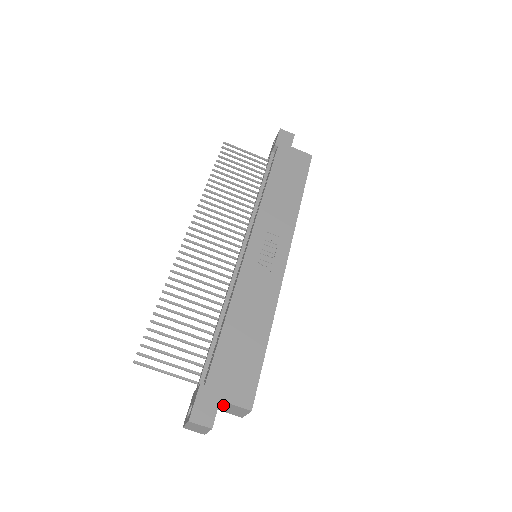
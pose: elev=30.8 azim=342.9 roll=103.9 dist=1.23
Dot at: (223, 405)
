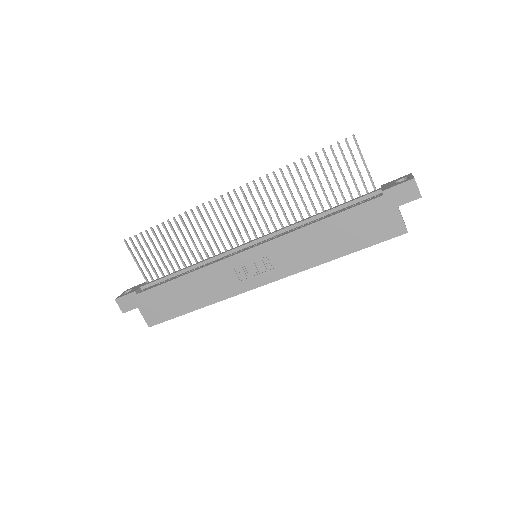
Dot at: occluded
